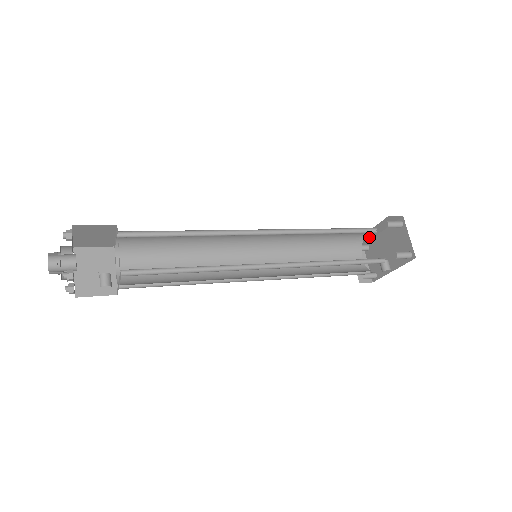
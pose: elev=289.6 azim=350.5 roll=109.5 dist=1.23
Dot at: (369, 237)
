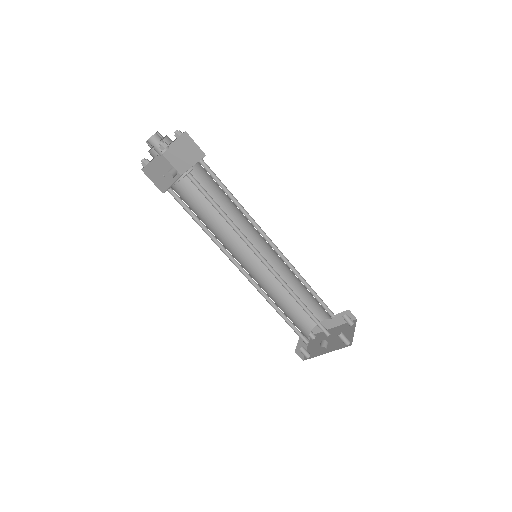
Dot at: occluded
